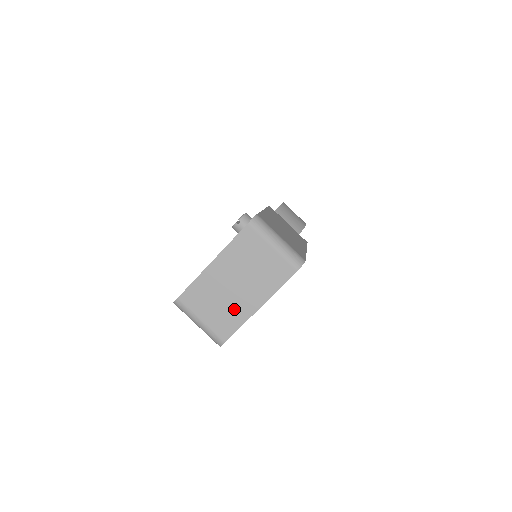
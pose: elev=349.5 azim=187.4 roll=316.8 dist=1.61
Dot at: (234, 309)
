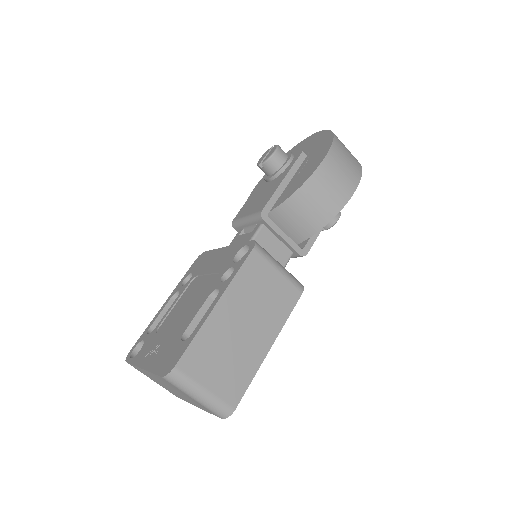
Dot at: (175, 393)
